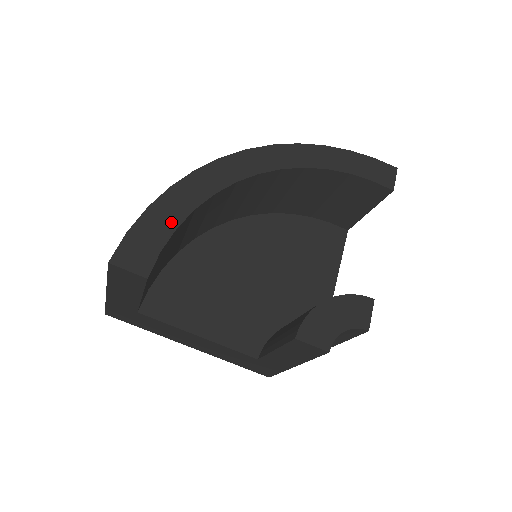
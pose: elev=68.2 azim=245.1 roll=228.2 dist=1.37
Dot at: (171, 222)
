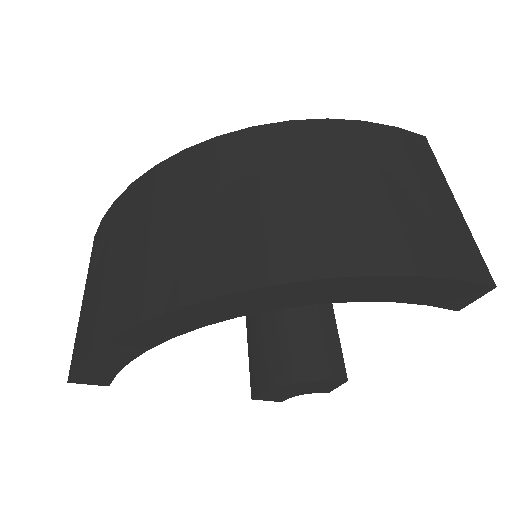
Dot at: (121, 360)
